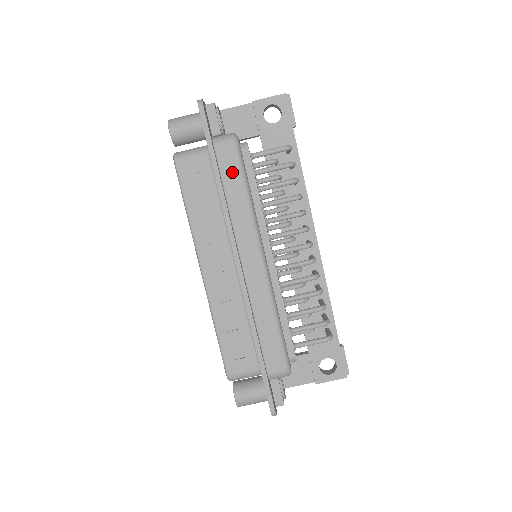
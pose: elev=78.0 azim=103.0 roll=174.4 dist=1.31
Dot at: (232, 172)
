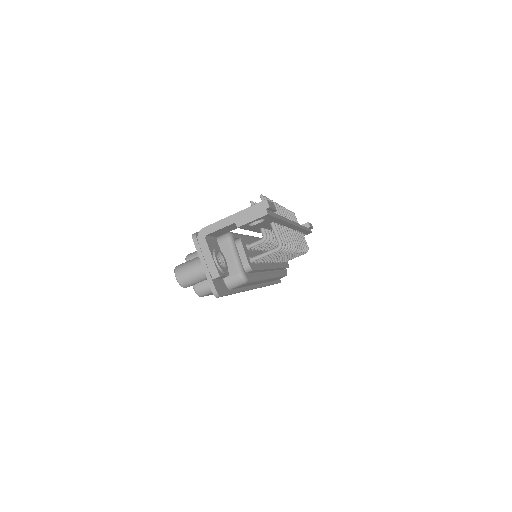
Dot at: occluded
